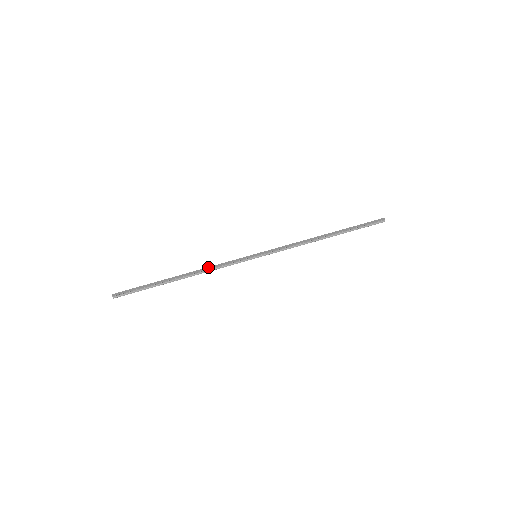
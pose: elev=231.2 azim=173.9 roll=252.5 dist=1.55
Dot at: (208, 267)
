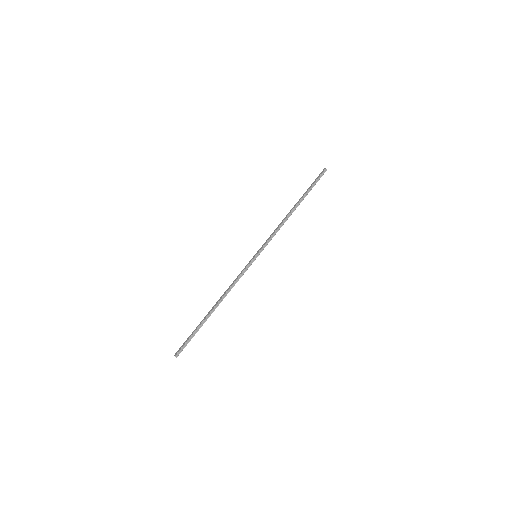
Dot at: (228, 288)
